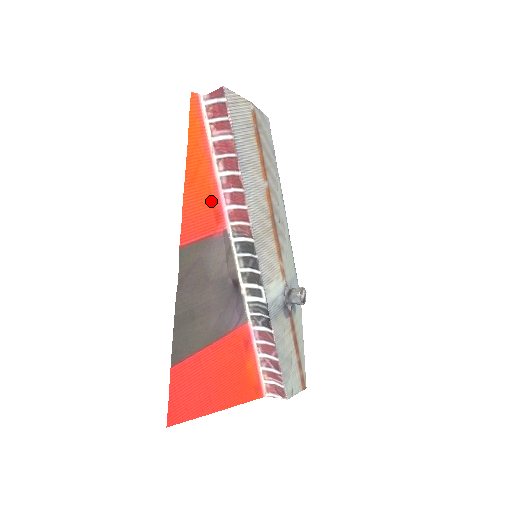
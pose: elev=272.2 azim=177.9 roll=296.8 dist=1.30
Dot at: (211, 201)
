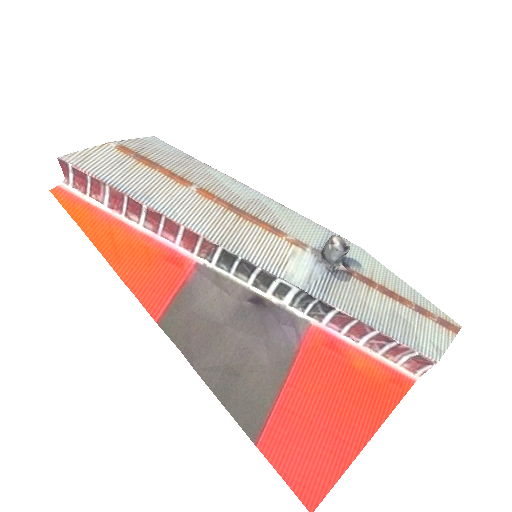
Dot at: (155, 254)
